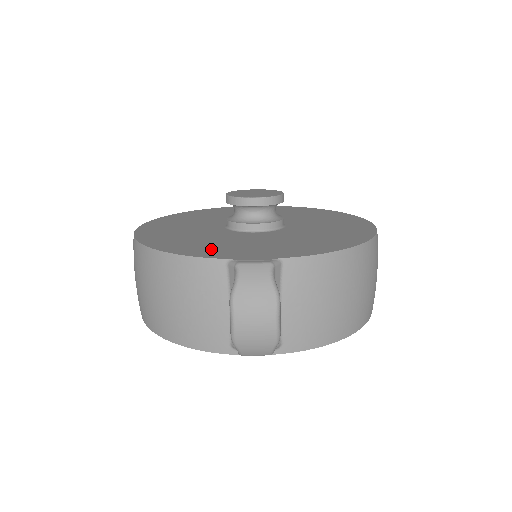
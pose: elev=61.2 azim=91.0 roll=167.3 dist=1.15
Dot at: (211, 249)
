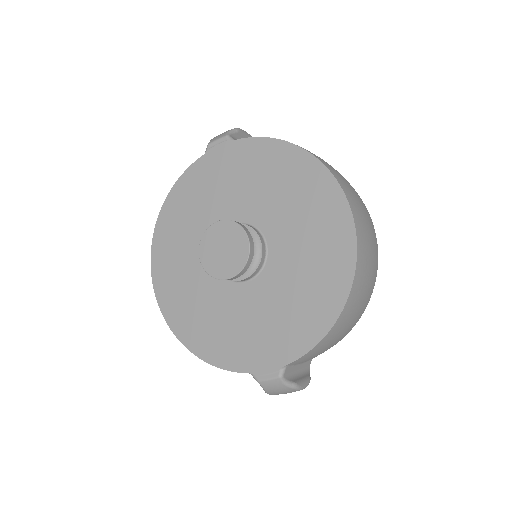
Dot at: (229, 347)
